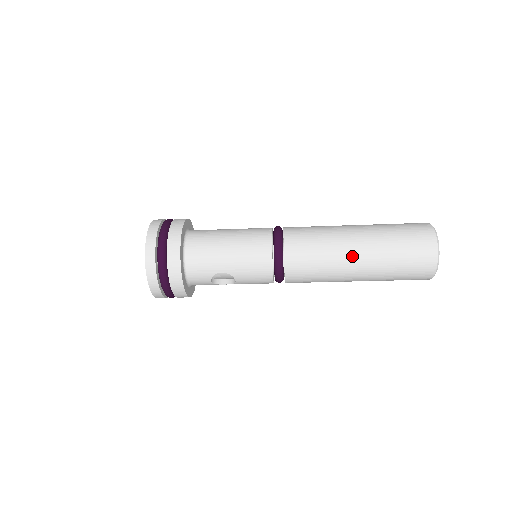
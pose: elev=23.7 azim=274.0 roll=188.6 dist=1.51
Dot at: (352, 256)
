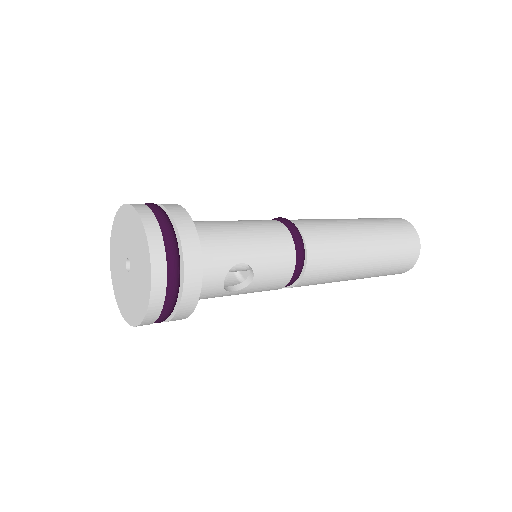
Dot at: (361, 238)
